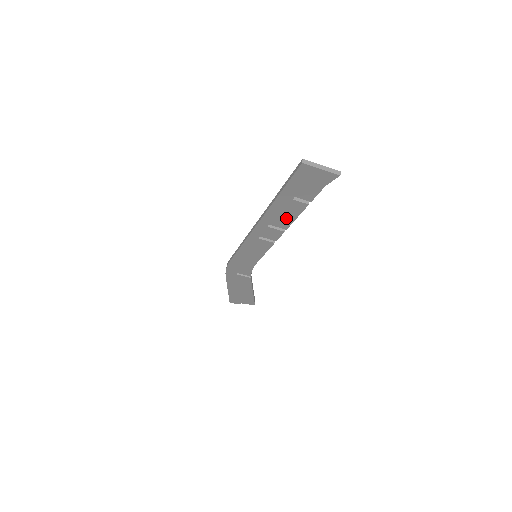
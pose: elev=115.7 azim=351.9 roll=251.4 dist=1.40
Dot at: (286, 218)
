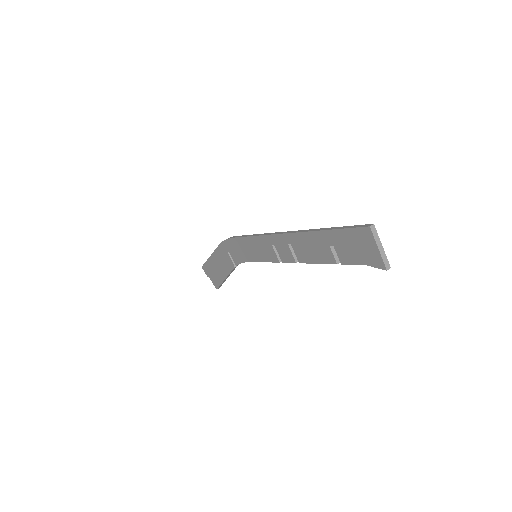
Dot at: (309, 254)
